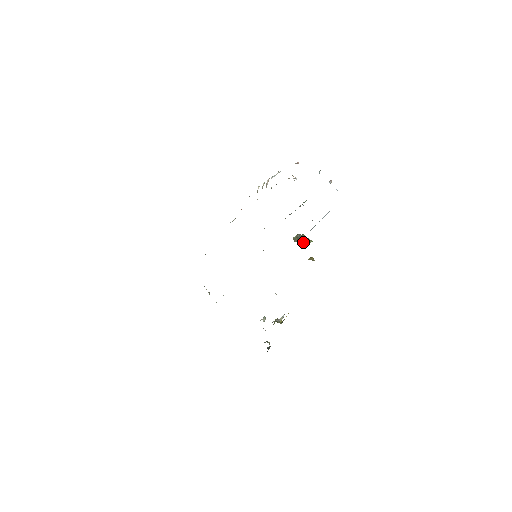
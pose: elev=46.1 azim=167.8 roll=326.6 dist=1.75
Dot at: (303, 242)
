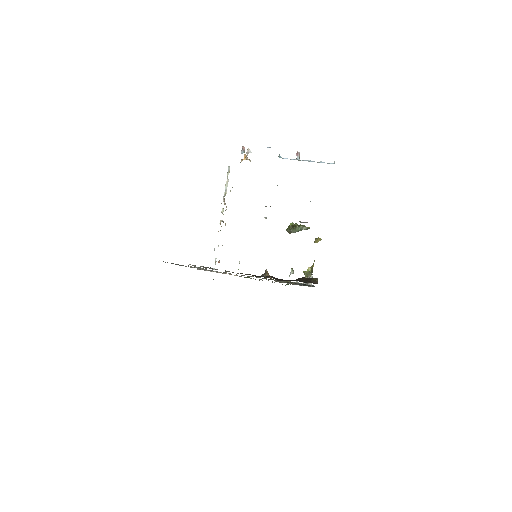
Dot at: occluded
